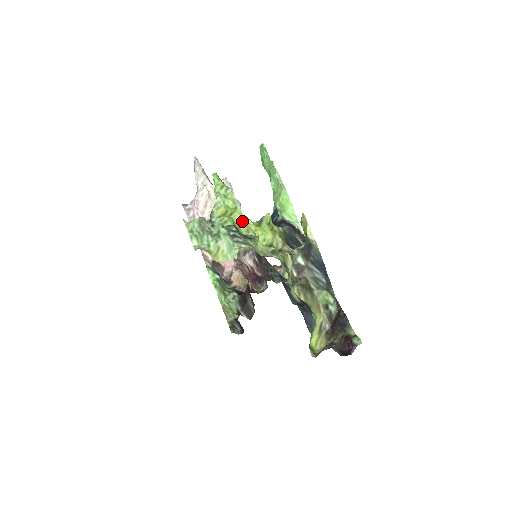
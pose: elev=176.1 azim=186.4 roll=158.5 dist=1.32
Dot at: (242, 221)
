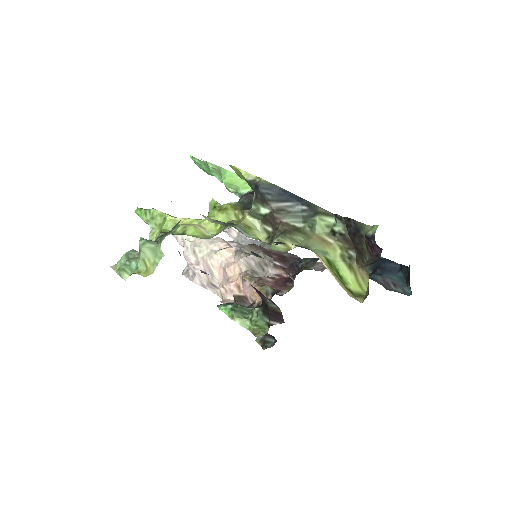
Dot at: occluded
